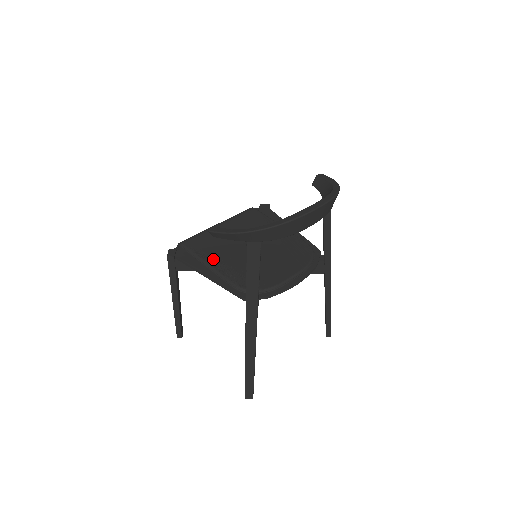
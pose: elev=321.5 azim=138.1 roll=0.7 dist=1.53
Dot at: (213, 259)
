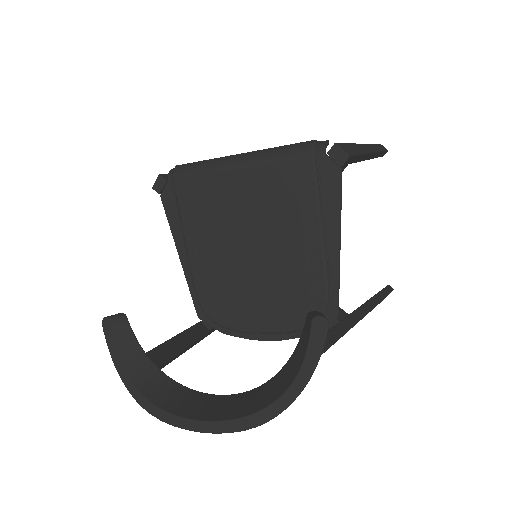
Dot at: (194, 237)
